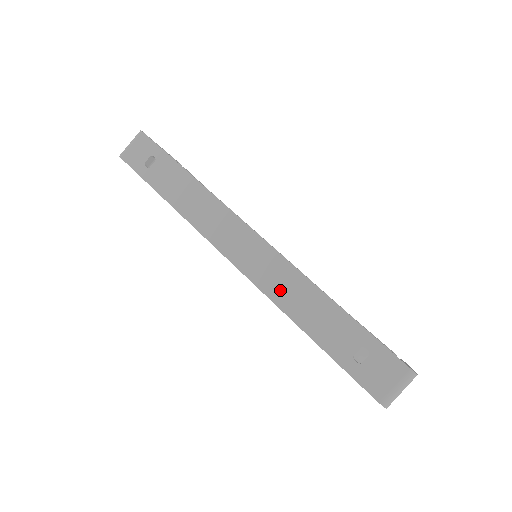
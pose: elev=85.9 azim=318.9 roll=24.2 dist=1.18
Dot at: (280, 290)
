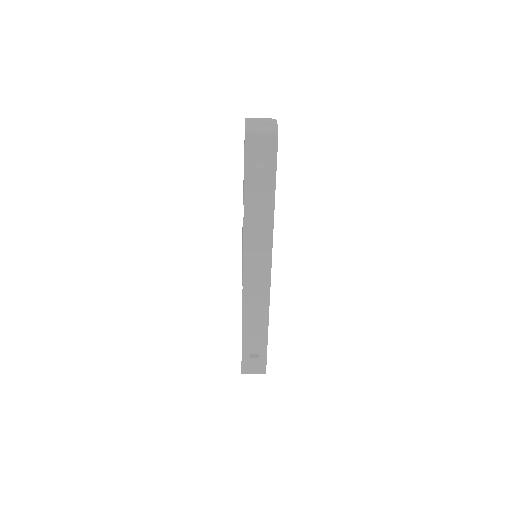
Dot at: (251, 307)
